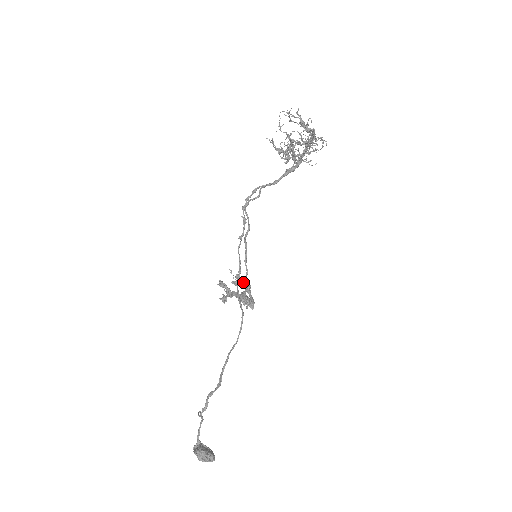
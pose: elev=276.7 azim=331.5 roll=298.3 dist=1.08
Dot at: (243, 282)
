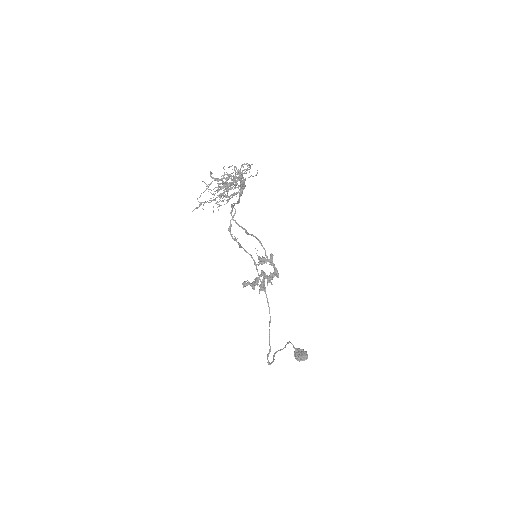
Dot at: (265, 259)
